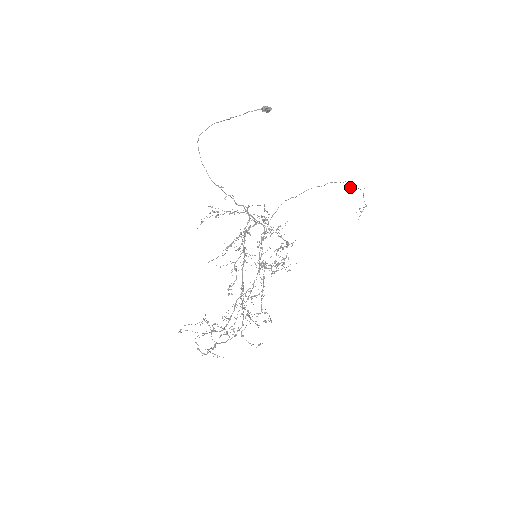
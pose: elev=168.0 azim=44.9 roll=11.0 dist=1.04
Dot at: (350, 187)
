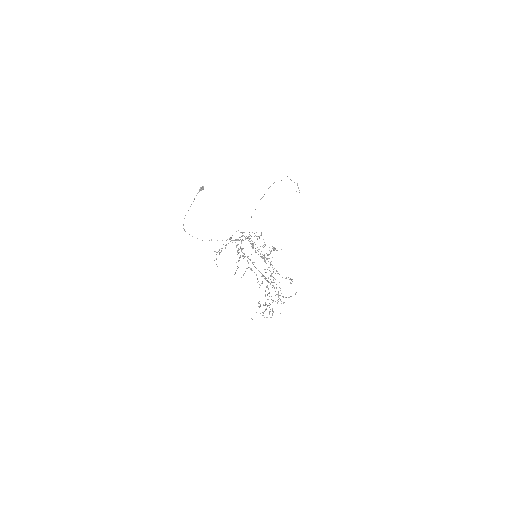
Dot at: occluded
